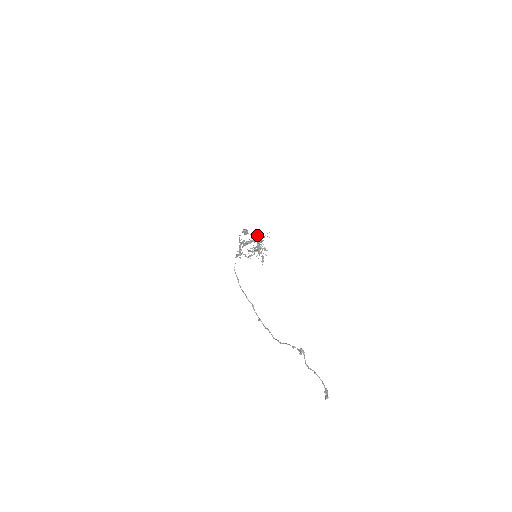
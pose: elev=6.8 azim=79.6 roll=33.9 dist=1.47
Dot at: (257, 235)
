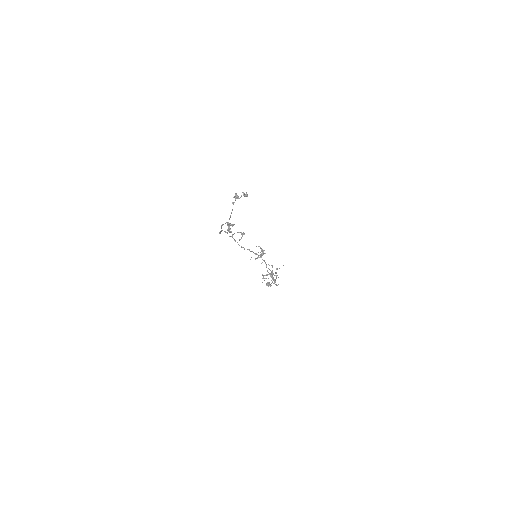
Dot at: (261, 250)
